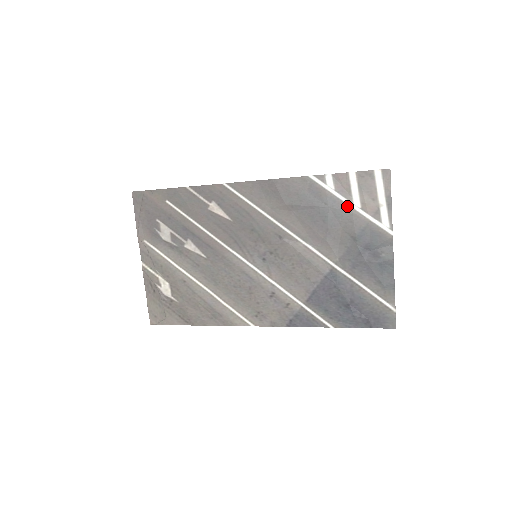
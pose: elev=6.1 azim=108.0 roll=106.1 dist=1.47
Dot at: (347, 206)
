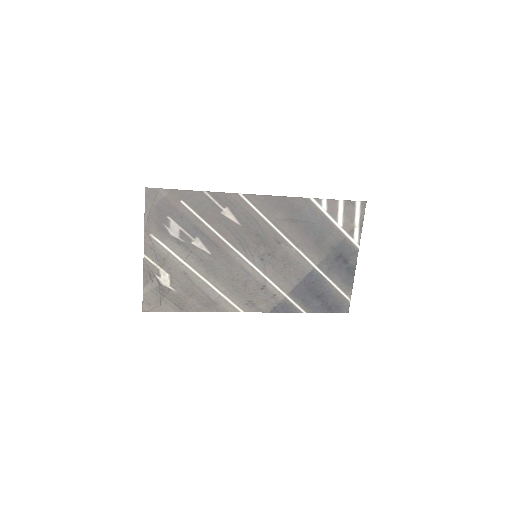
Dot at: (333, 224)
